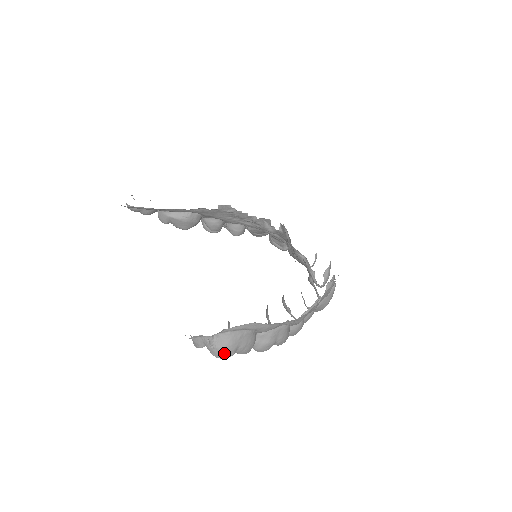
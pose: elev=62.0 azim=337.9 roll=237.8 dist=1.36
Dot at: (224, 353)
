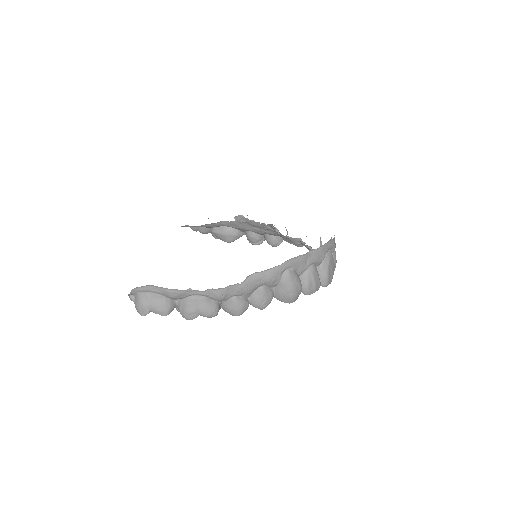
Dot at: (140, 310)
